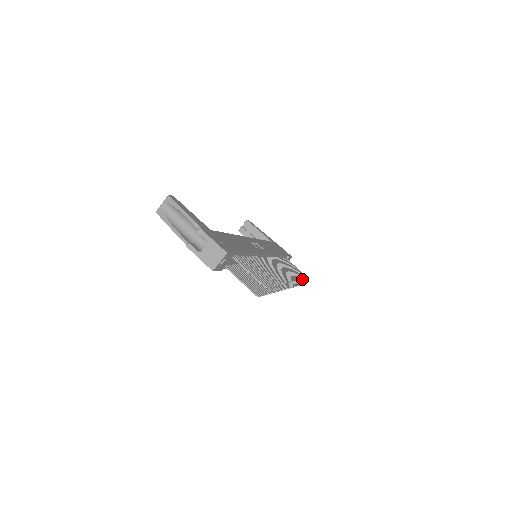
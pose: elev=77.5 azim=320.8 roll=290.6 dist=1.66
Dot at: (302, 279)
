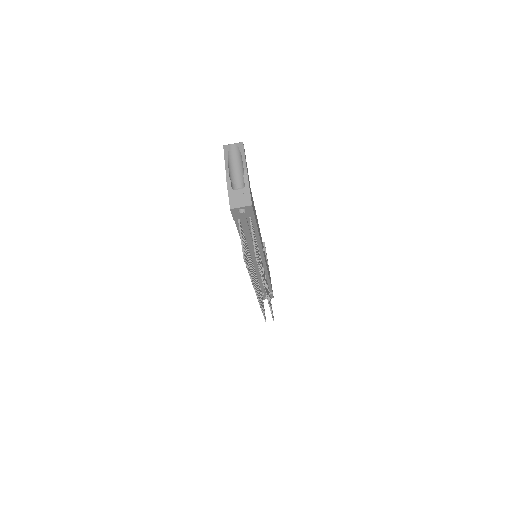
Dot at: (271, 310)
